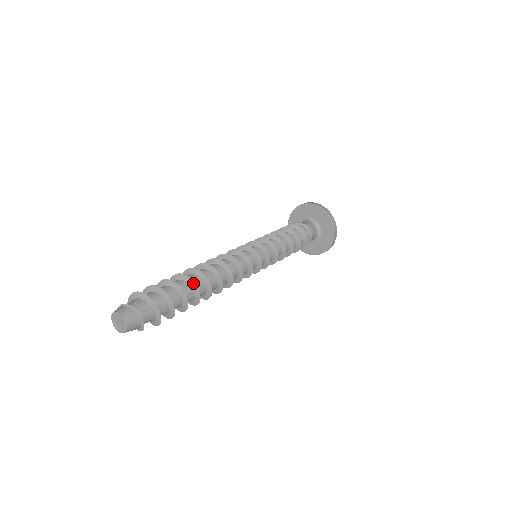
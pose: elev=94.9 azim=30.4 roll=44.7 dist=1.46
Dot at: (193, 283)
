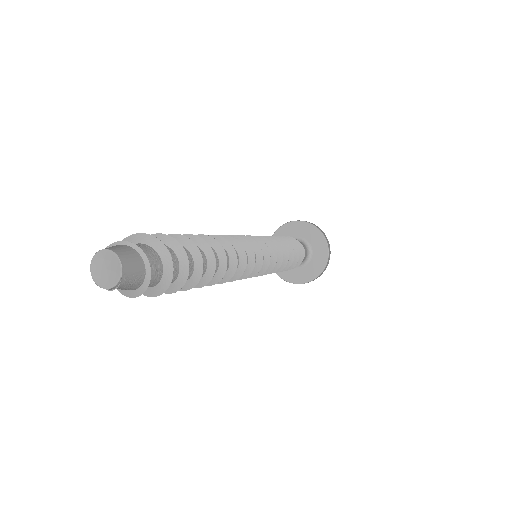
Dot at: (191, 237)
